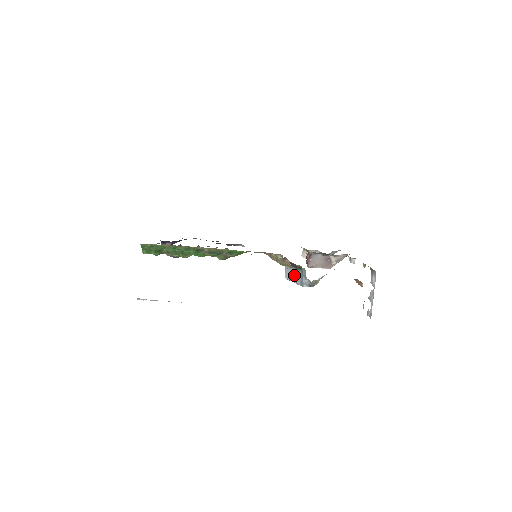
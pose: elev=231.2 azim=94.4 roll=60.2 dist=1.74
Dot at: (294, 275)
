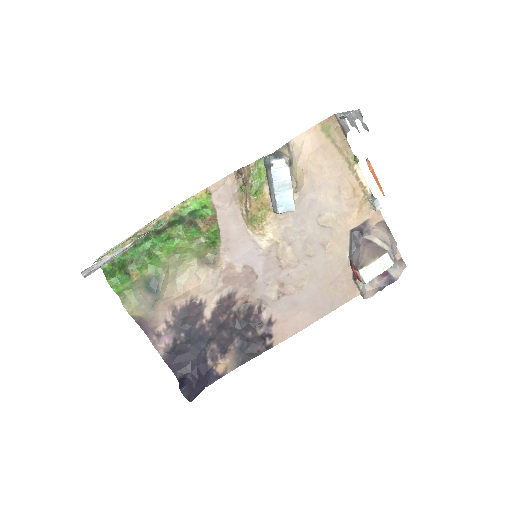
Dot at: (270, 186)
